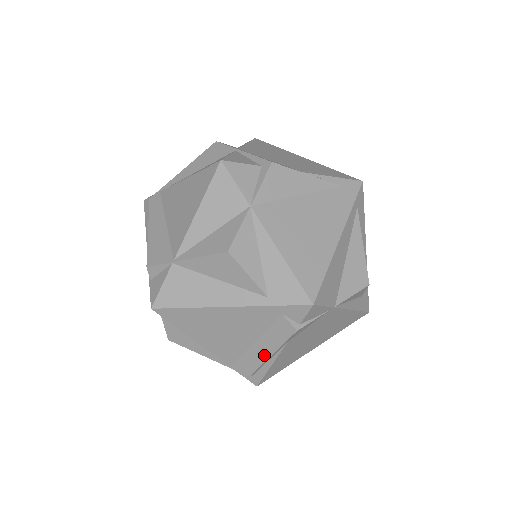
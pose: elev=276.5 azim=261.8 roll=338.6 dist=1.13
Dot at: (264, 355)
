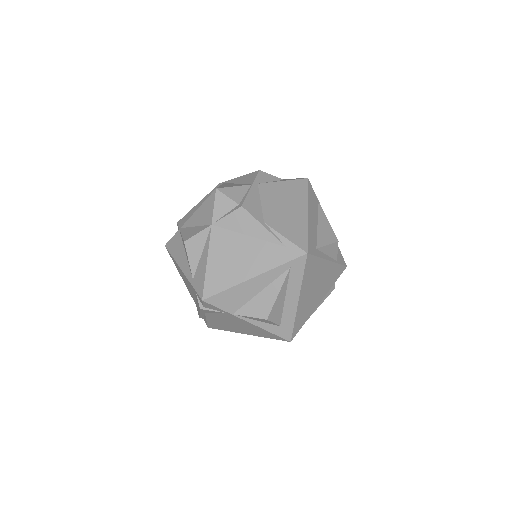
Dot at: occluded
